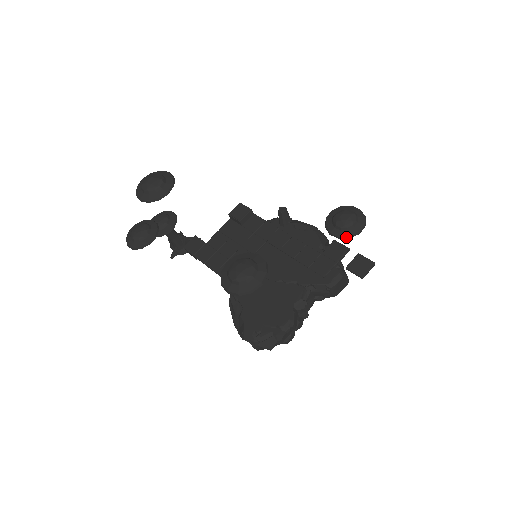
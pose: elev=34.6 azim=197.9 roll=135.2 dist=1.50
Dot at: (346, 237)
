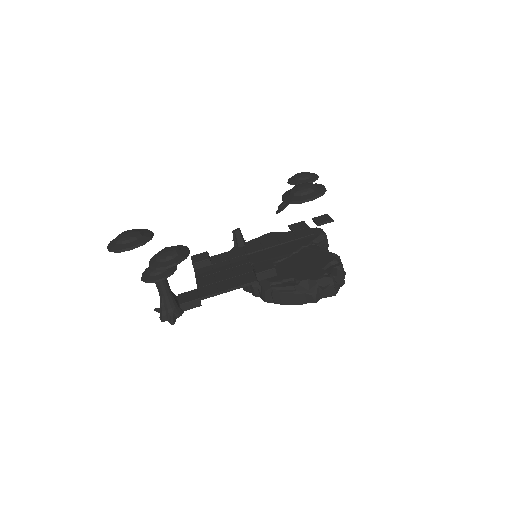
Dot at: (316, 179)
